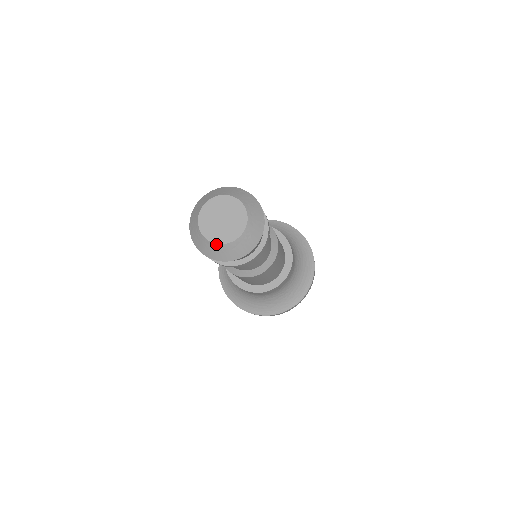
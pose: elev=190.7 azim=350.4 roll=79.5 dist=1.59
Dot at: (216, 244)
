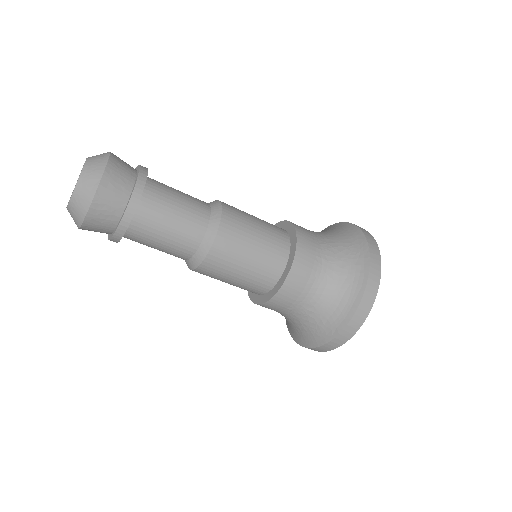
Dot at: occluded
